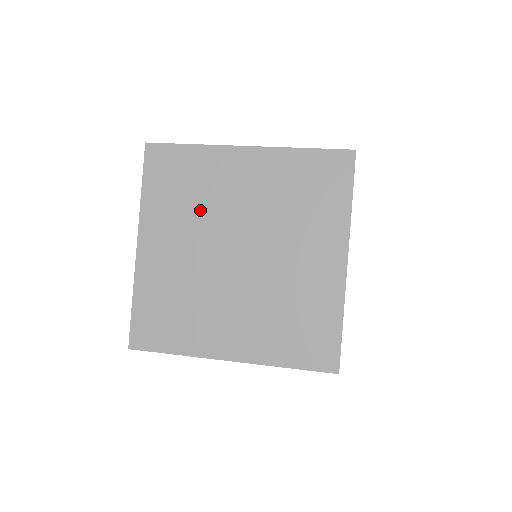
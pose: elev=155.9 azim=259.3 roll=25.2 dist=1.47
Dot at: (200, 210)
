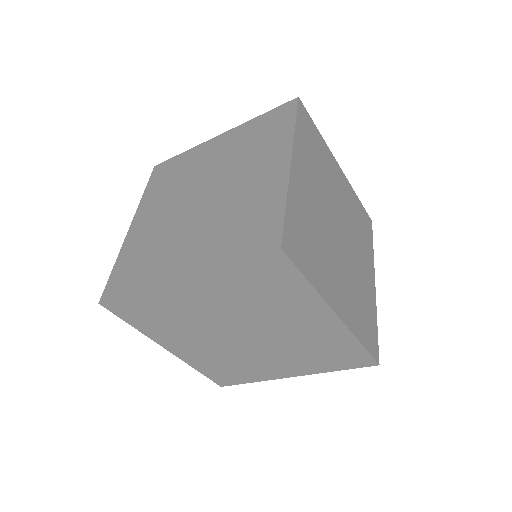
Dot at: (180, 184)
